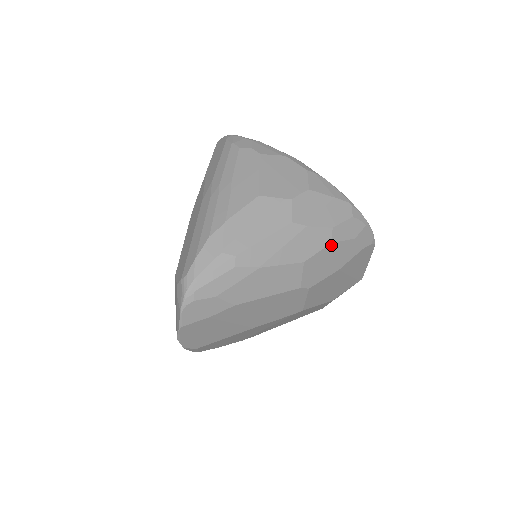
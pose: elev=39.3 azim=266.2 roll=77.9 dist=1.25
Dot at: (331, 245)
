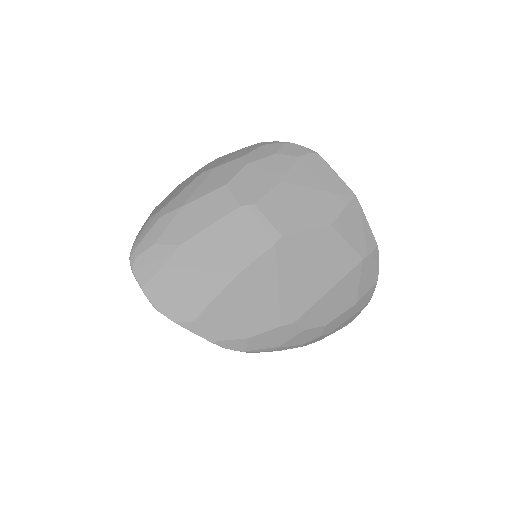
Dot at: (249, 166)
